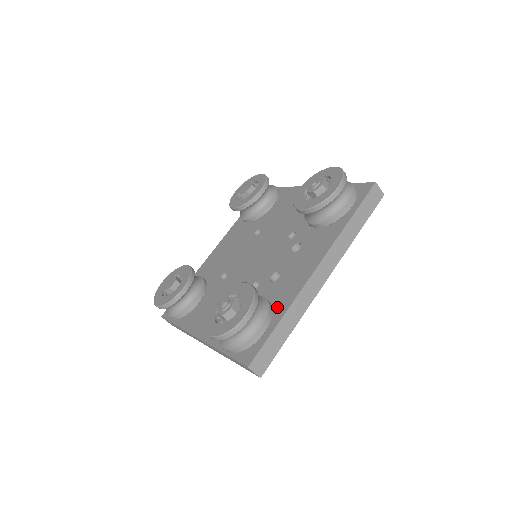
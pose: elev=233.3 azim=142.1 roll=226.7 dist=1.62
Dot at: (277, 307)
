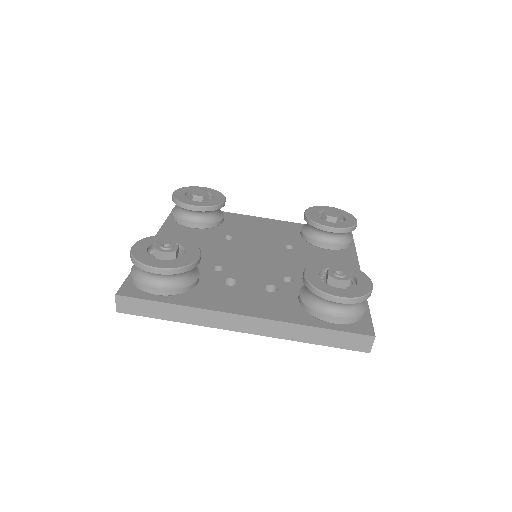
Dot at: (190, 296)
